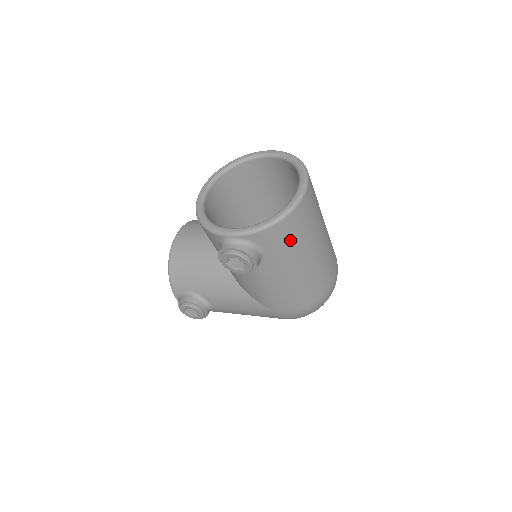
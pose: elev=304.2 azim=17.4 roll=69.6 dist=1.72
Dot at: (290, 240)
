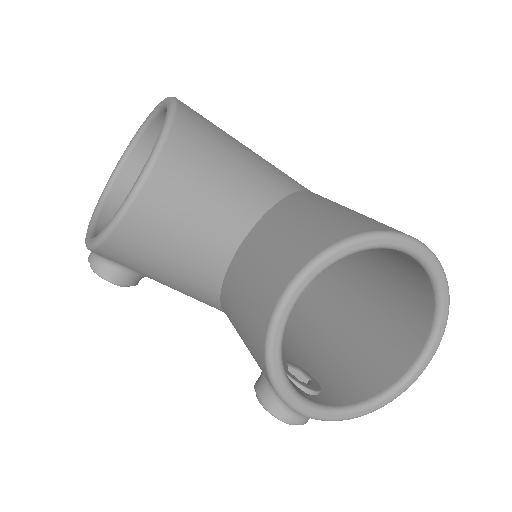
Dot at: occluded
